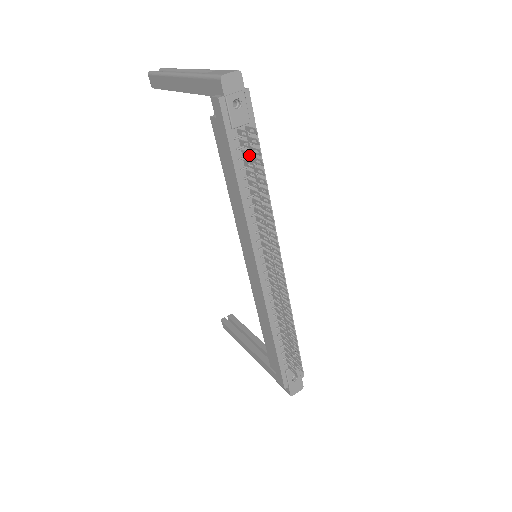
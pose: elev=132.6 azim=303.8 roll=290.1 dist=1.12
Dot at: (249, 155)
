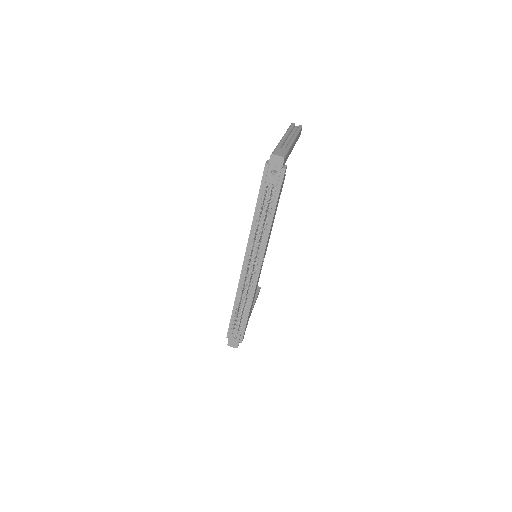
Dot at: occluded
